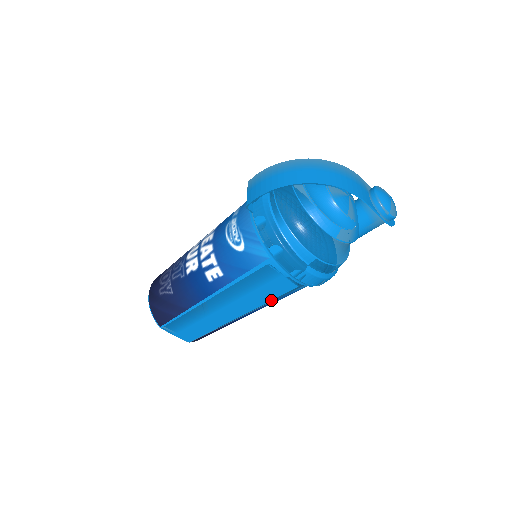
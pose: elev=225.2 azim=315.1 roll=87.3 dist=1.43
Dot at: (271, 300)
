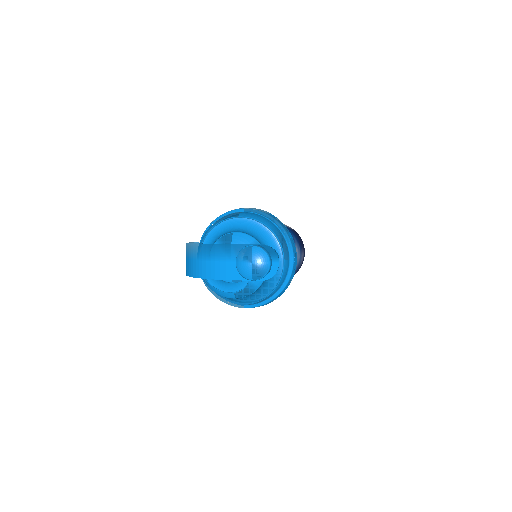
Dot at: occluded
